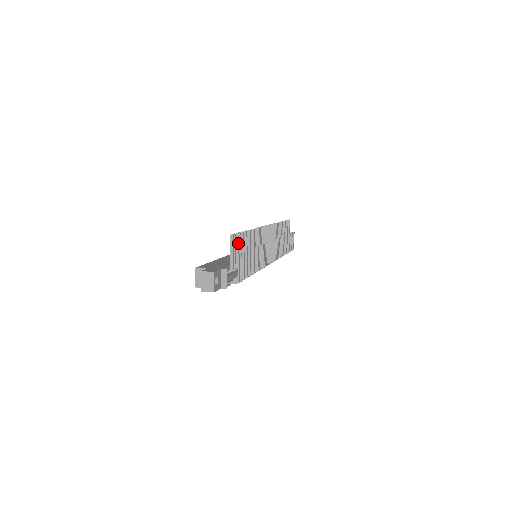
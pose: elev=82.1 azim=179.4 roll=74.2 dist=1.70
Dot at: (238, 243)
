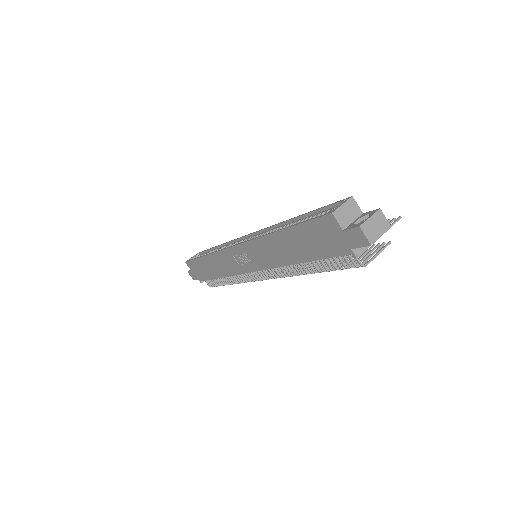
Dot at: occluded
